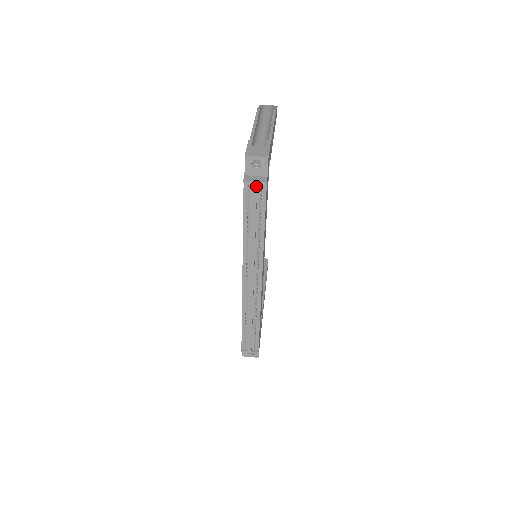
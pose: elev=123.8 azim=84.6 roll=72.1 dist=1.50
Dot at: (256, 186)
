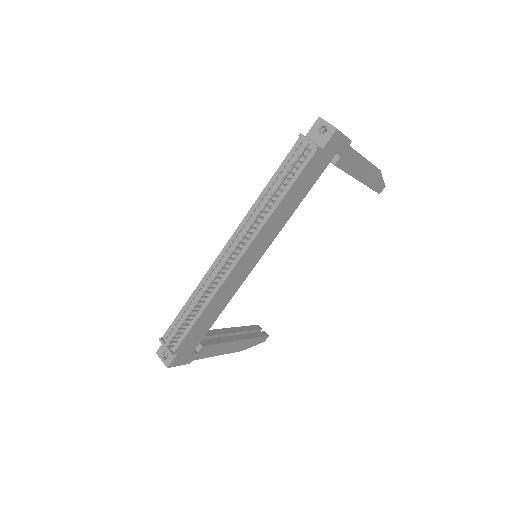
Dot at: (306, 145)
